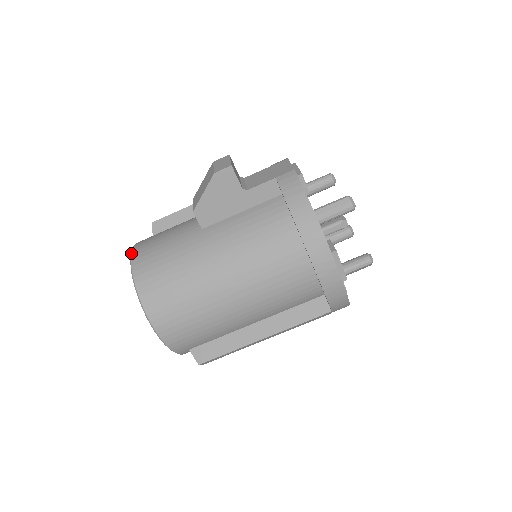
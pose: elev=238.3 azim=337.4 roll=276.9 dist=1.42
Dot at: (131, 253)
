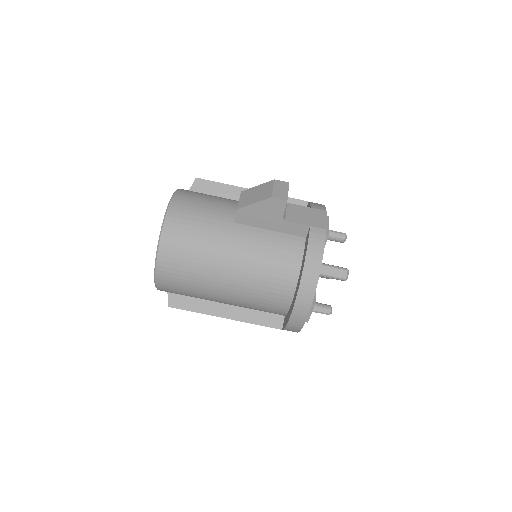
Dot at: (170, 202)
